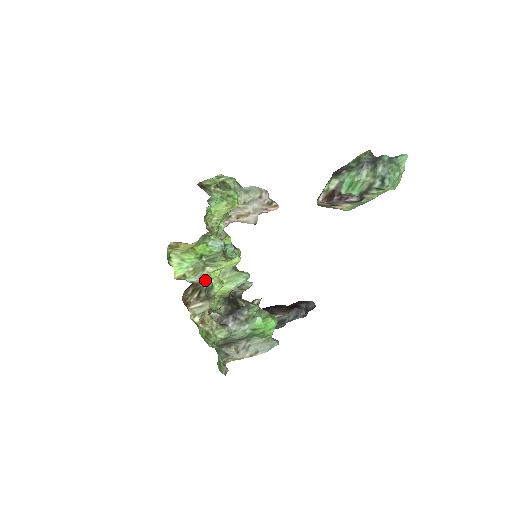
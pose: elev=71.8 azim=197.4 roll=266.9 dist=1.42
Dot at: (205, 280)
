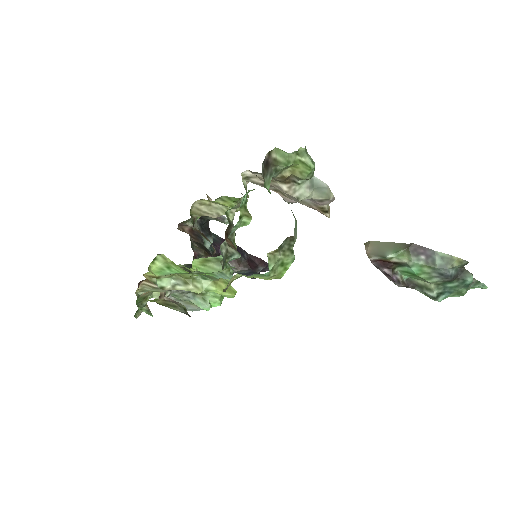
Dot at: (179, 289)
